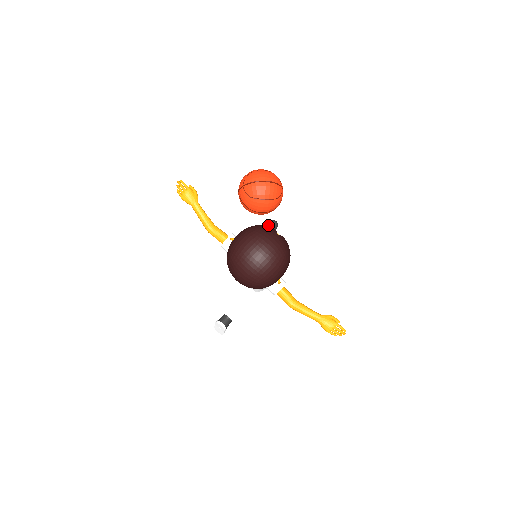
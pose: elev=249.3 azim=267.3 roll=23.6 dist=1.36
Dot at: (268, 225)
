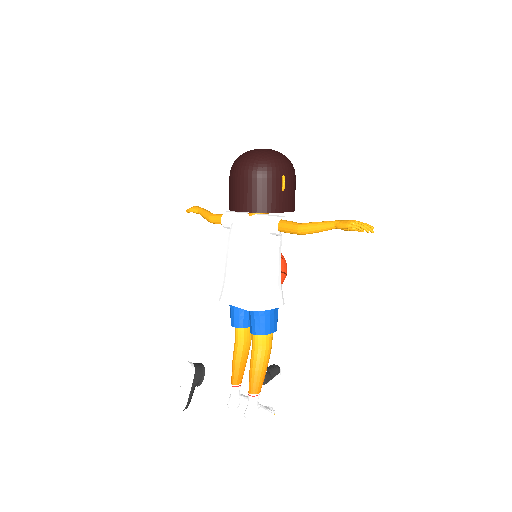
Dot at: occluded
